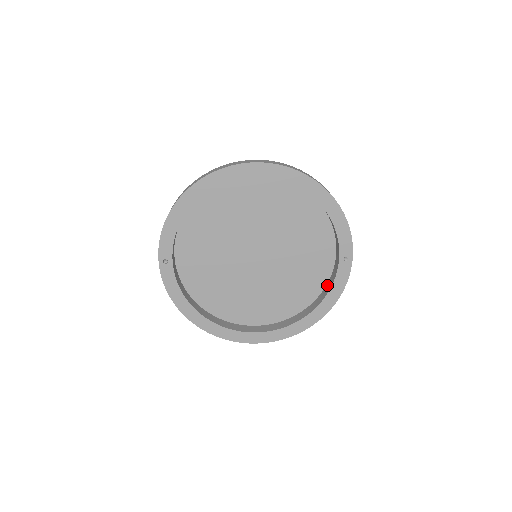
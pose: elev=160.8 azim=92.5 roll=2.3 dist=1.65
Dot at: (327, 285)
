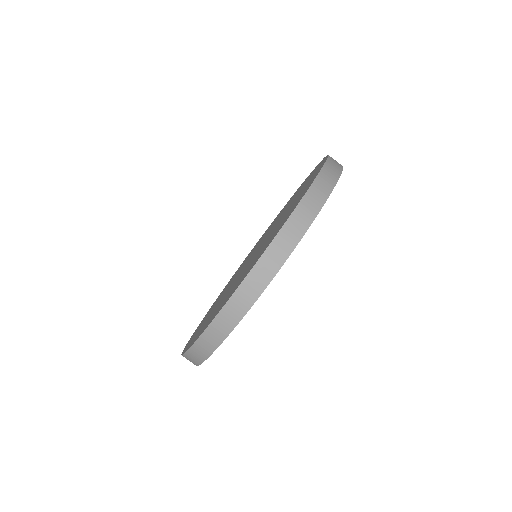
Dot at: occluded
